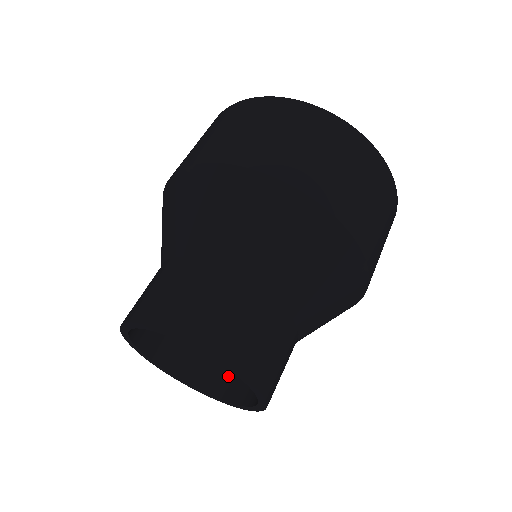
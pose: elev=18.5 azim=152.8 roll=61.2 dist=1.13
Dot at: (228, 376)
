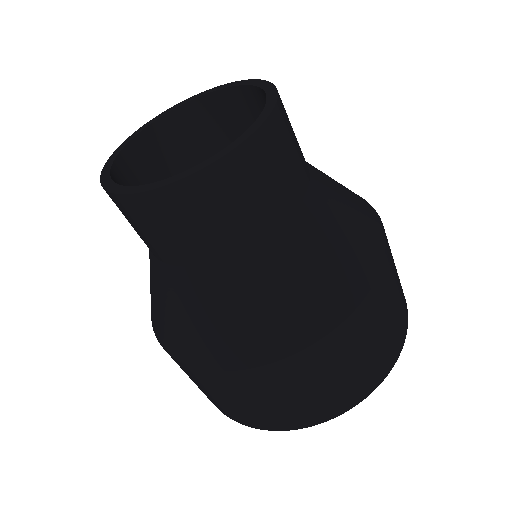
Dot at: occluded
